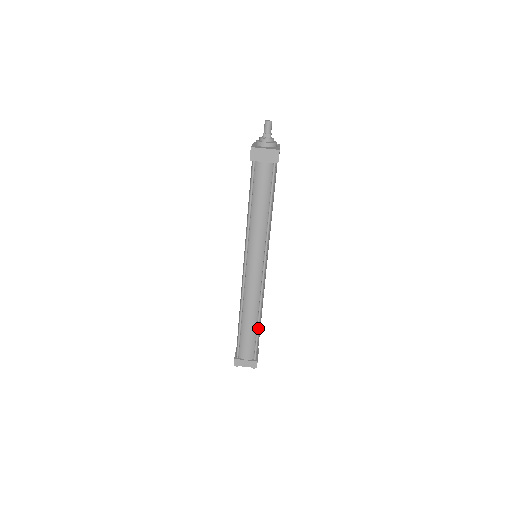
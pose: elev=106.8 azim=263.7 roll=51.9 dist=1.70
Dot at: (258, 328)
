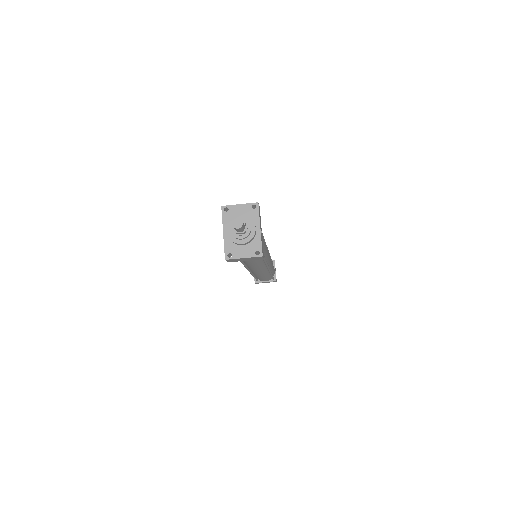
Dot at: (272, 275)
